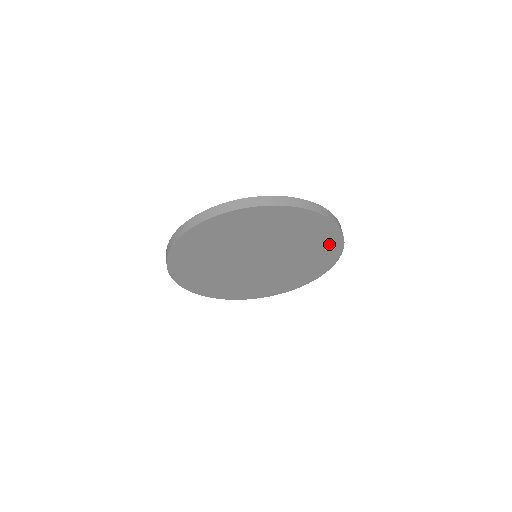
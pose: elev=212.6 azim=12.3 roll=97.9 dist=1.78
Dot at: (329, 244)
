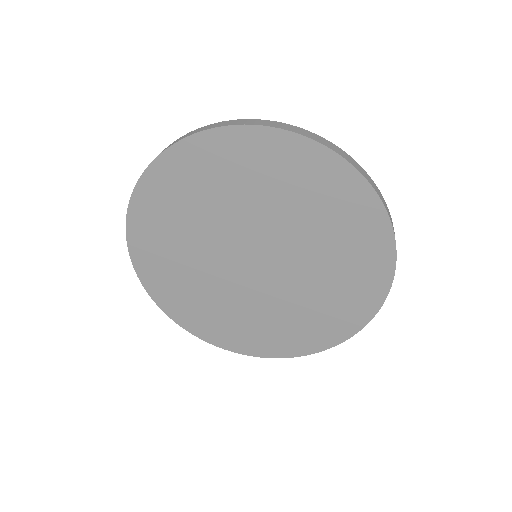
Dot at: (357, 304)
